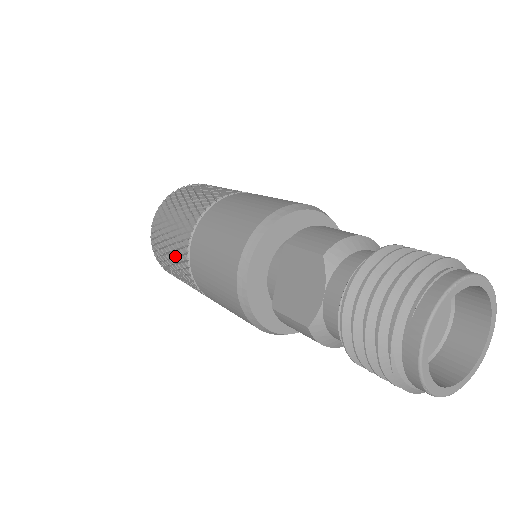
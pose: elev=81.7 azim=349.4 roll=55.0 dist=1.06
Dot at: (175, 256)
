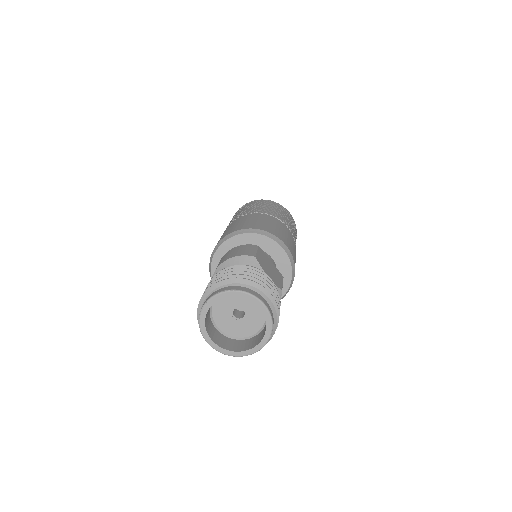
Dot at: occluded
